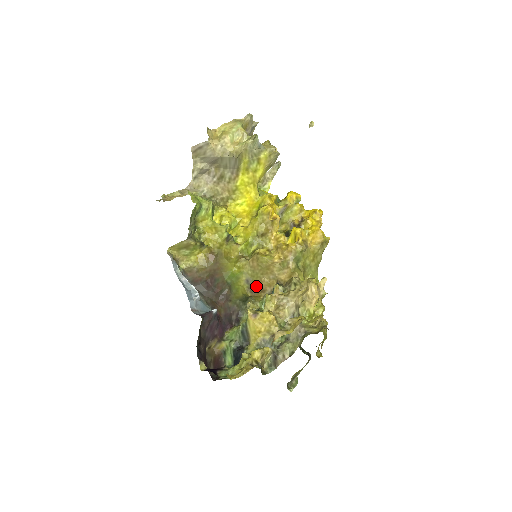
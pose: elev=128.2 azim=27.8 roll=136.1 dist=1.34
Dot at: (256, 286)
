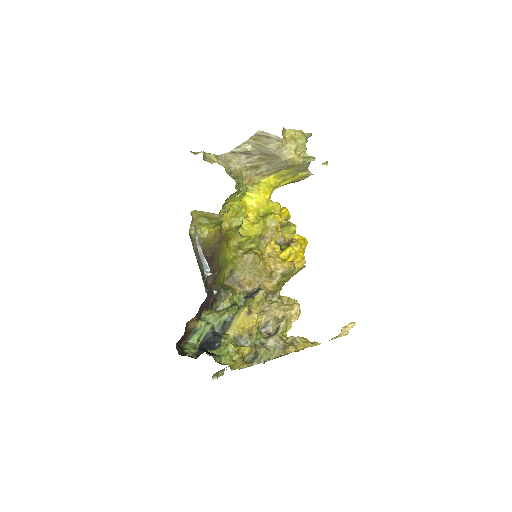
Dot at: (237, 279)
